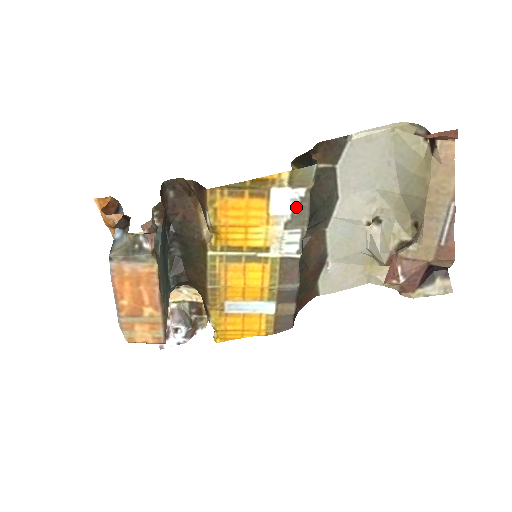
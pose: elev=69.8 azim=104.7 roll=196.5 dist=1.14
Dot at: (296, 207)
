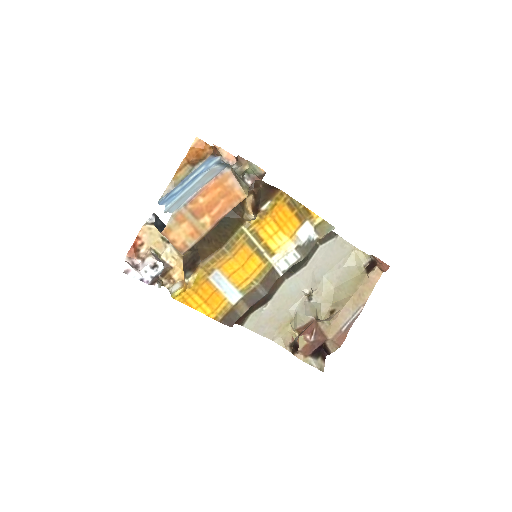
Dot at: (308, 242)
